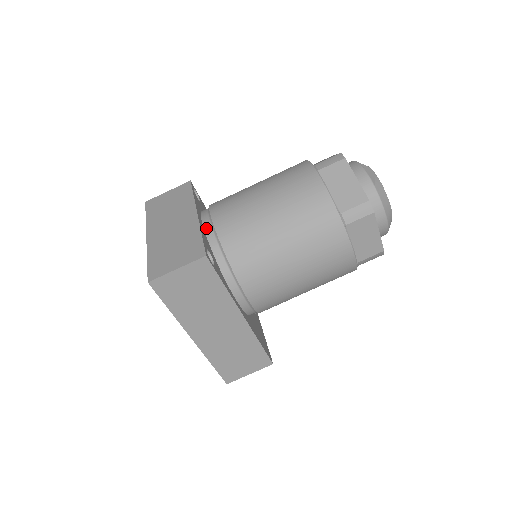
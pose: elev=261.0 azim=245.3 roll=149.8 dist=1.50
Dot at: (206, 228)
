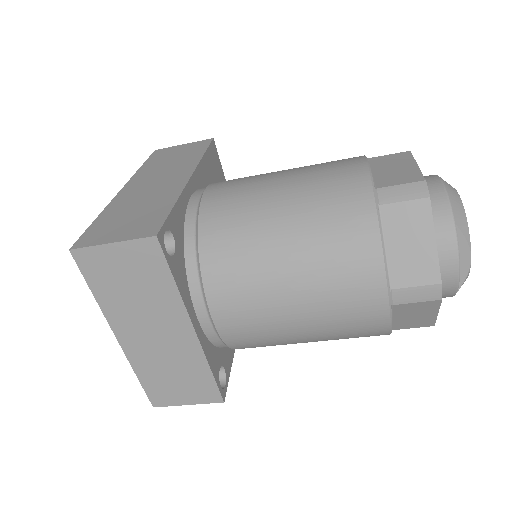
Dot at: (208, 334)
